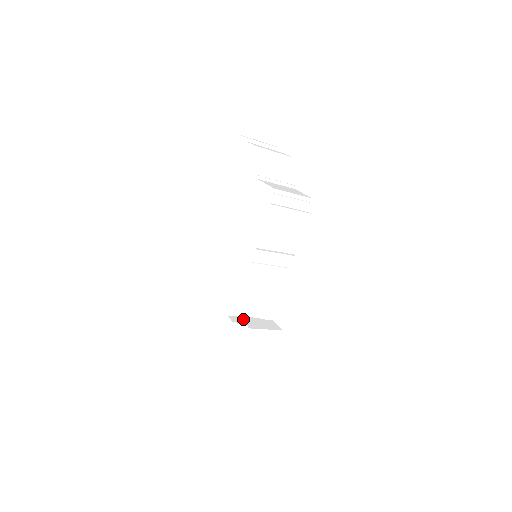
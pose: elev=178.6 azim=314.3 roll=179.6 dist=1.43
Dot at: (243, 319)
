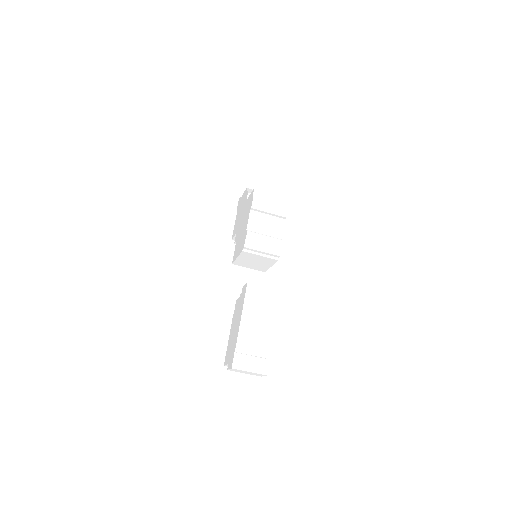
Dot at: occluded
